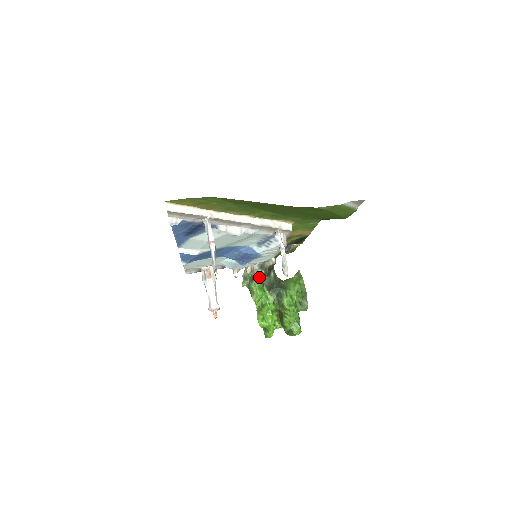
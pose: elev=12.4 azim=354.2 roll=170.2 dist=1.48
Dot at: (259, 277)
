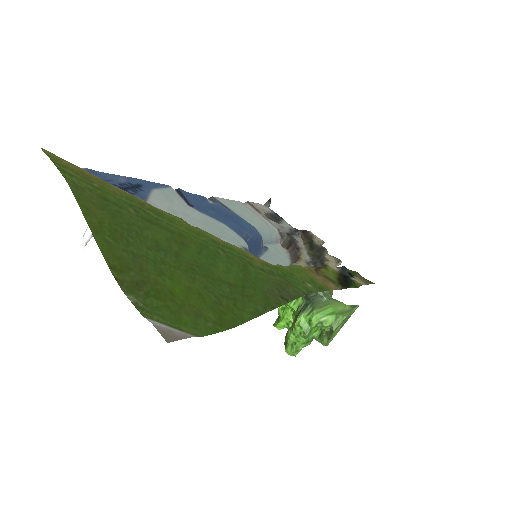
Dot at: occluded
